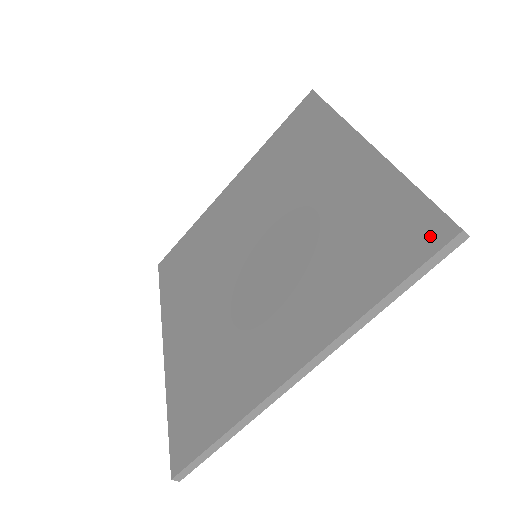
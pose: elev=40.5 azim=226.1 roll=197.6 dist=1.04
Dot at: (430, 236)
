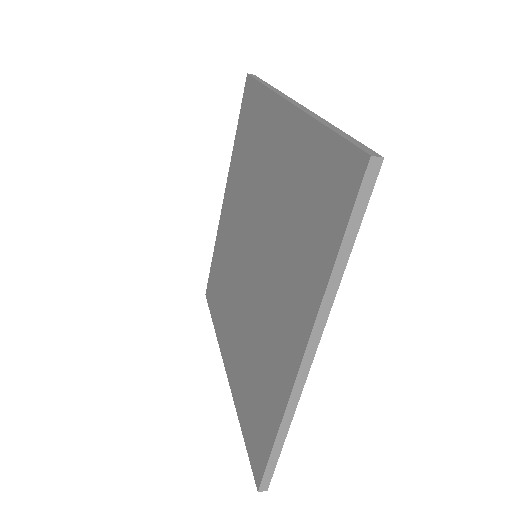
Dot at: (256, 465)
